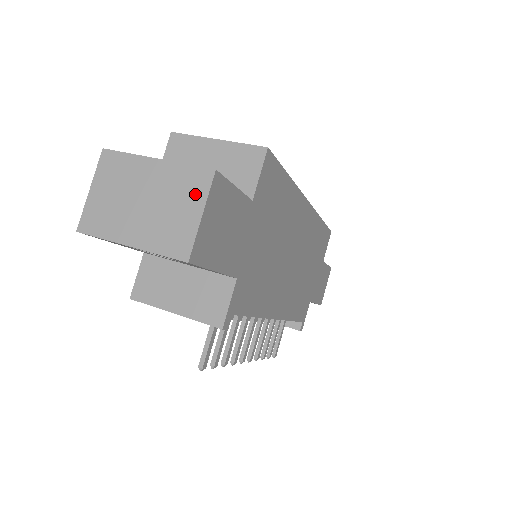
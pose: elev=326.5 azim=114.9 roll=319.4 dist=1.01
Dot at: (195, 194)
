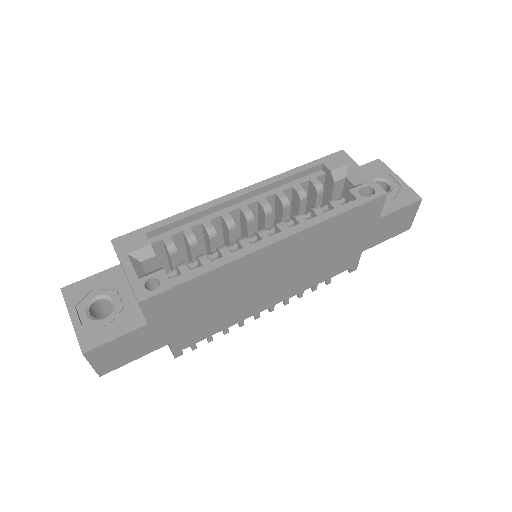
Dot at: occluded
